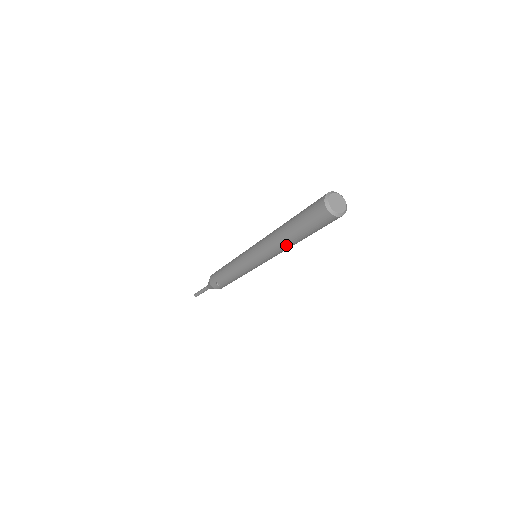
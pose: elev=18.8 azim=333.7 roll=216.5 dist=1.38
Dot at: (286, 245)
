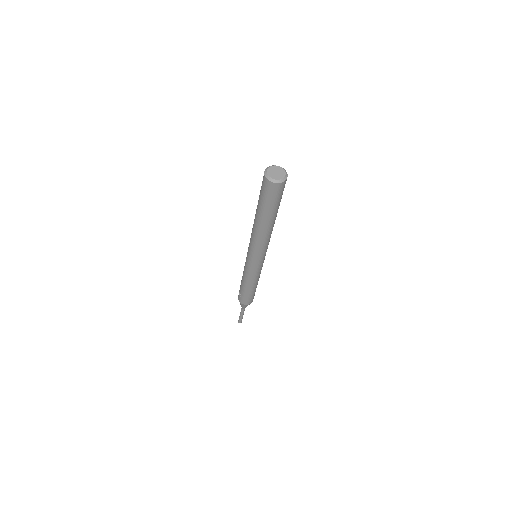
Dot at: (258, 228)
